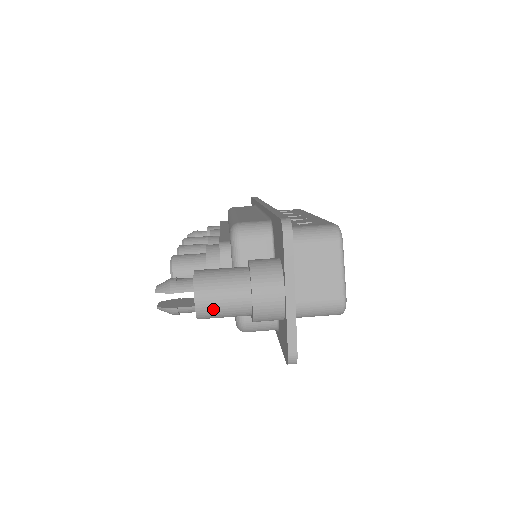
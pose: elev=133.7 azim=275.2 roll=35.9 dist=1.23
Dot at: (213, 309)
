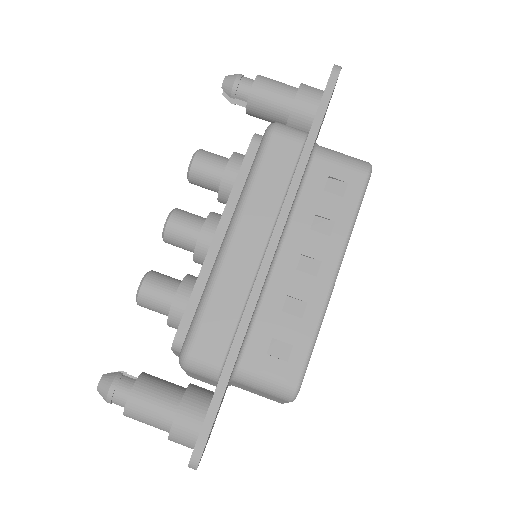
Dot at: occluded
